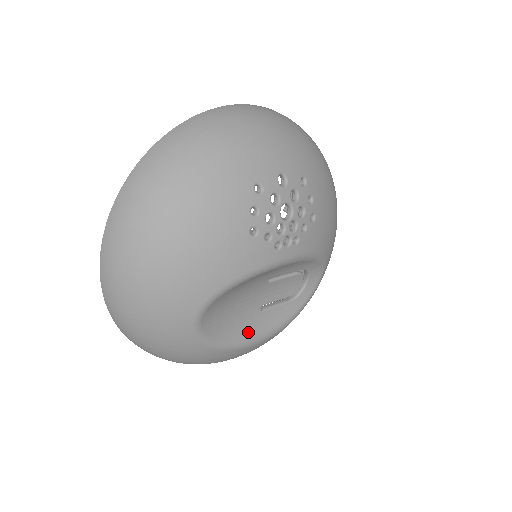
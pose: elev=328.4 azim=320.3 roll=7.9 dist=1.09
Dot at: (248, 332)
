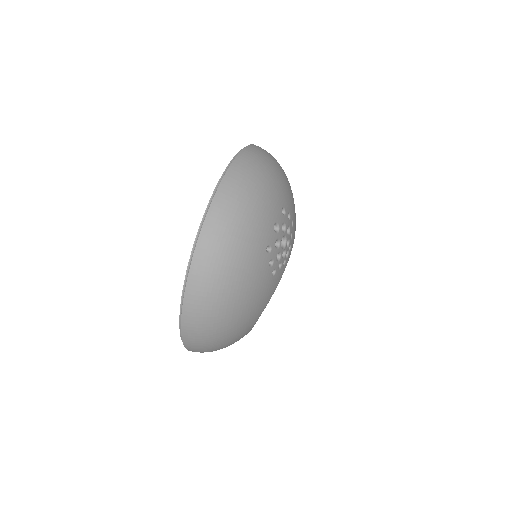
Dot at: occluded
